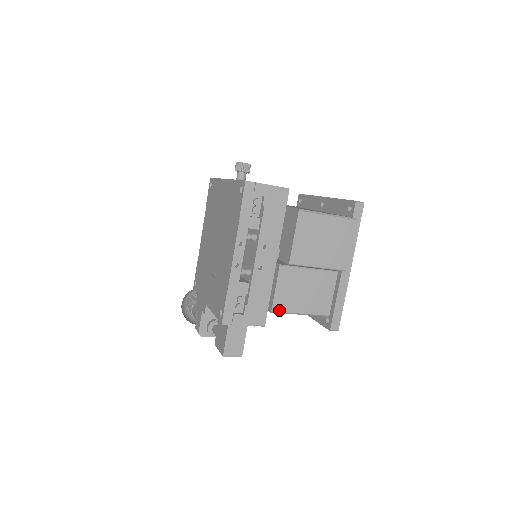
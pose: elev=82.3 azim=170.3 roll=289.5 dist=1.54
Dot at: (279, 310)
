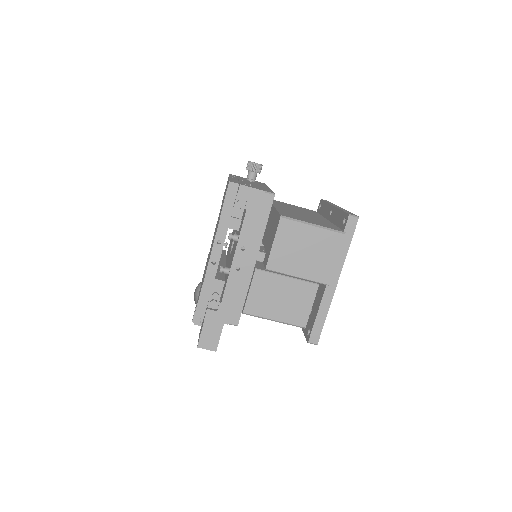
Dot at: (251, 313)
